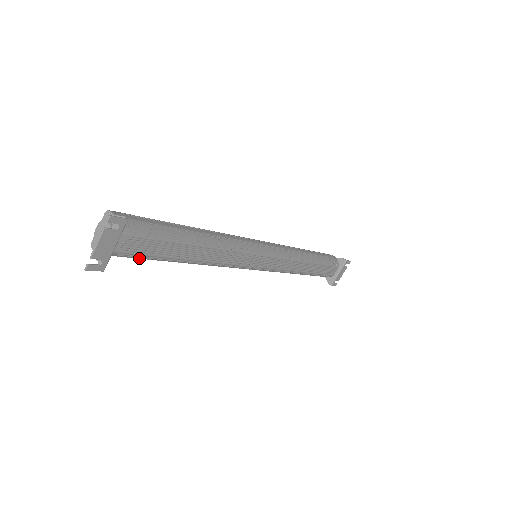
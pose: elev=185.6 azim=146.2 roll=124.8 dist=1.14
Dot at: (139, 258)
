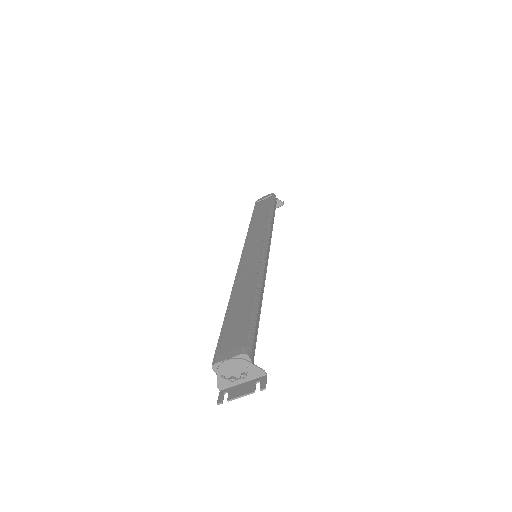
Dot at: occluded
